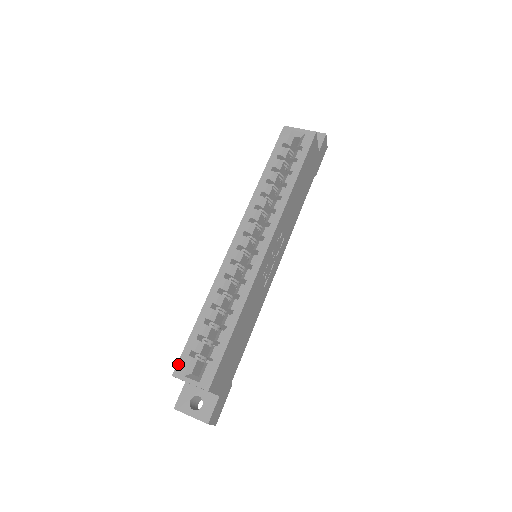
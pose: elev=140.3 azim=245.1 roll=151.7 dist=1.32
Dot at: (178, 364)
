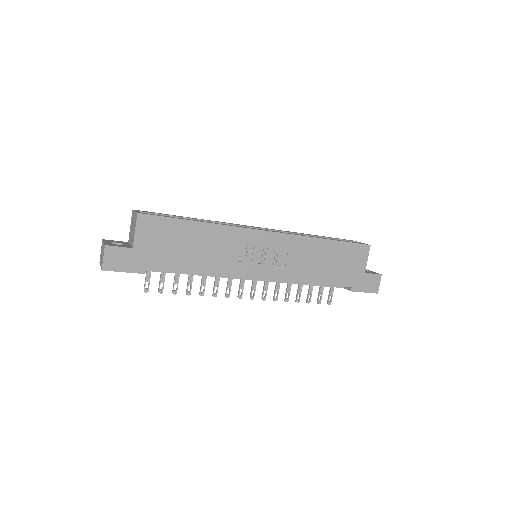
Dot at: (144, 211)
